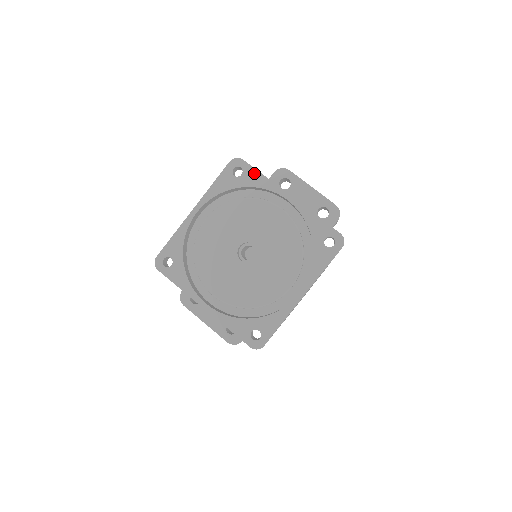
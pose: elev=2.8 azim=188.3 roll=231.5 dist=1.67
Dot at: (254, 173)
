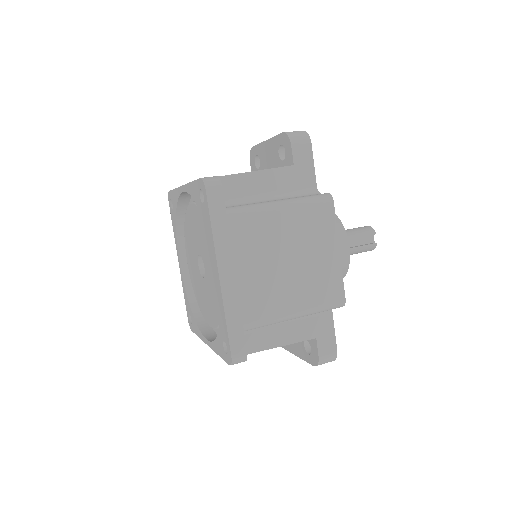
Dot at: (173, 194)
